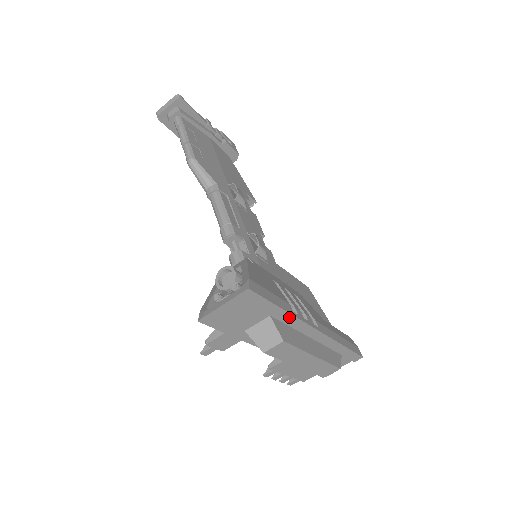
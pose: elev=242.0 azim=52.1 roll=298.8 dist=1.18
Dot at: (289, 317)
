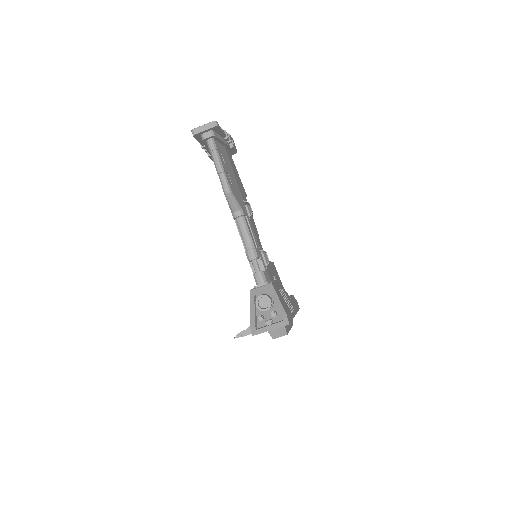
Dot at: occluded
